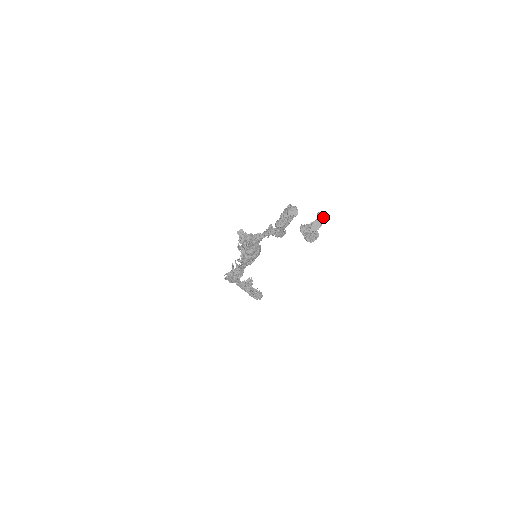
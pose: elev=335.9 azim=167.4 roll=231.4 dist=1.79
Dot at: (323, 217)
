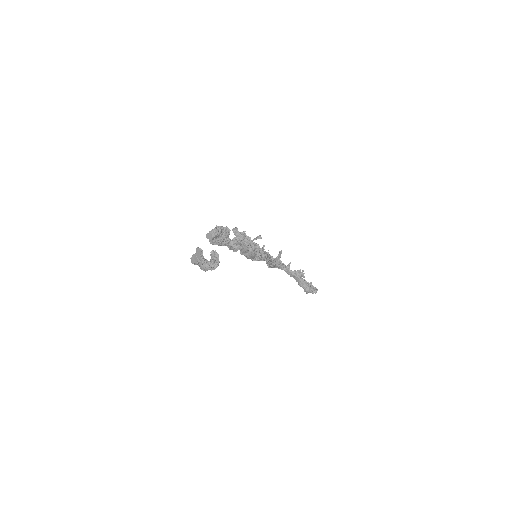
Dot at: (200, 253)
